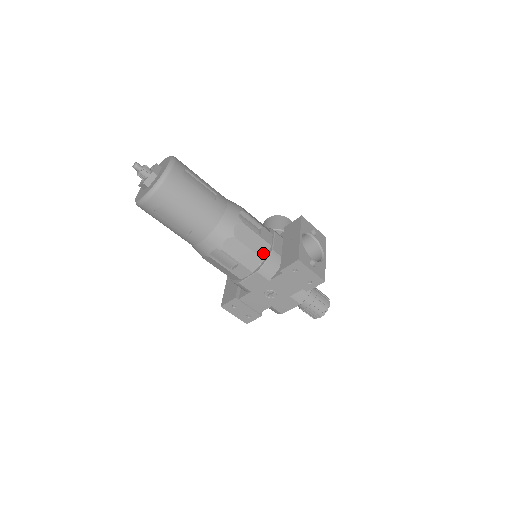
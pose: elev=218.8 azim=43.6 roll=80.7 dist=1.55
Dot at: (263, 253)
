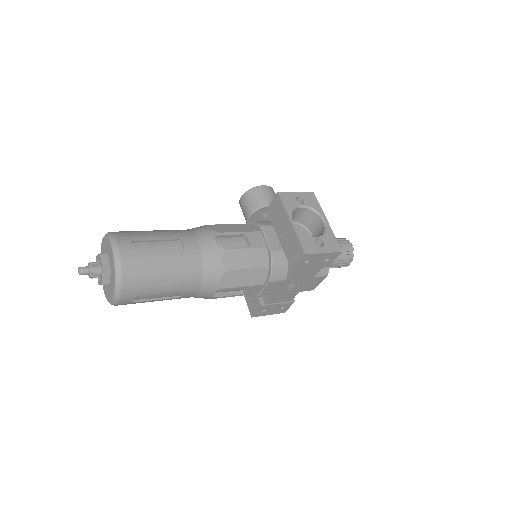
Dot at: (264, 261)
